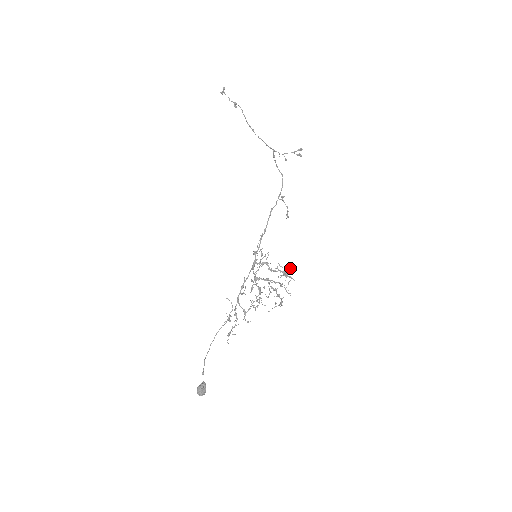
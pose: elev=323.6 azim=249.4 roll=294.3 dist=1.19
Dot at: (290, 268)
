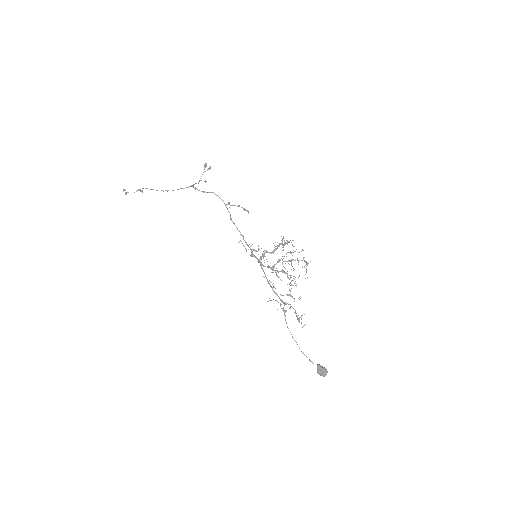
Dot at: occluded
